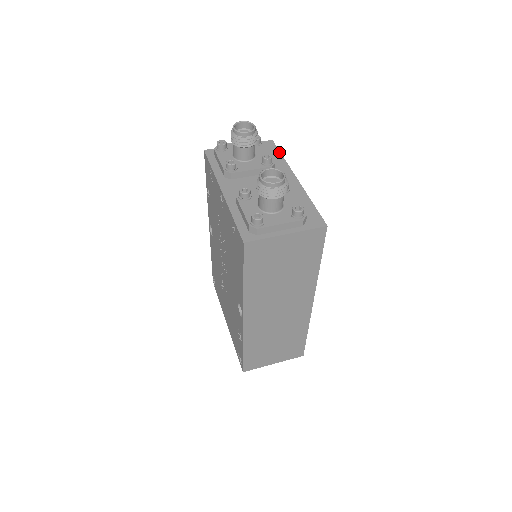
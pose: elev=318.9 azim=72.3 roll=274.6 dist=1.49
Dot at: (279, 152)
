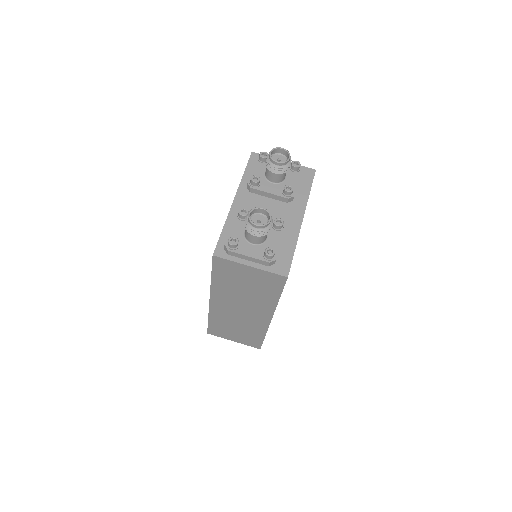
Dot at: (311, 185)
